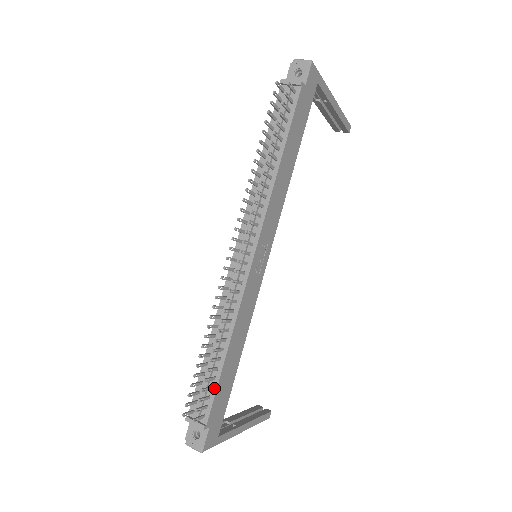
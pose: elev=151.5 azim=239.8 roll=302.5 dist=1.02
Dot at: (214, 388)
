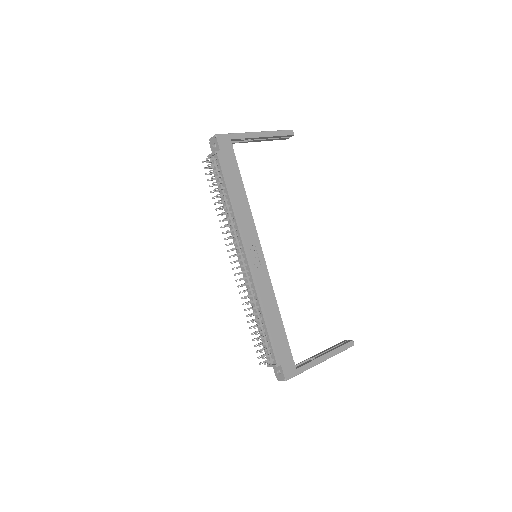
Dot at: (269, 342)
